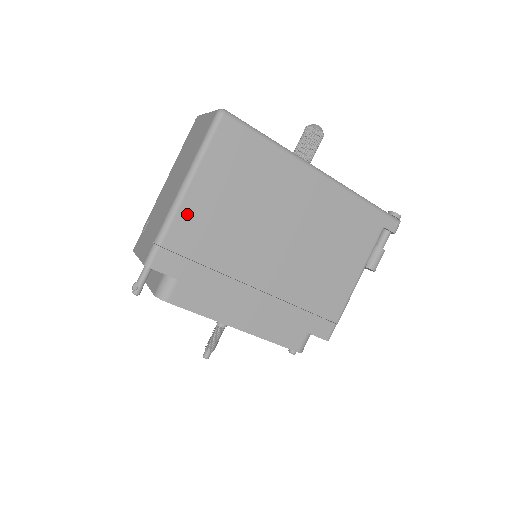
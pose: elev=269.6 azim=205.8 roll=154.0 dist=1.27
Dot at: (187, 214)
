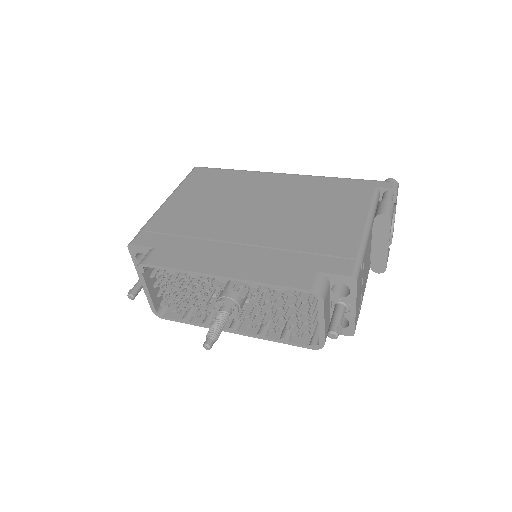
Dot at: (166, 211)
